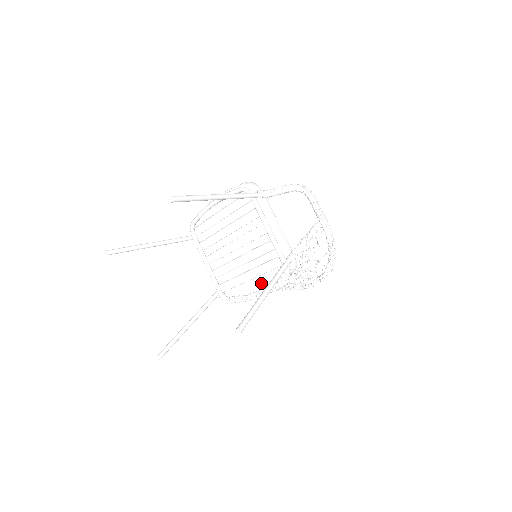
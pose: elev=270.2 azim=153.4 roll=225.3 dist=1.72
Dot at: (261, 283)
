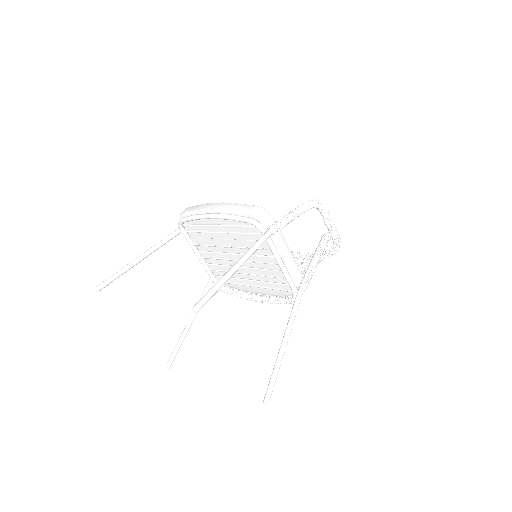
Dot at: (264, 290)
